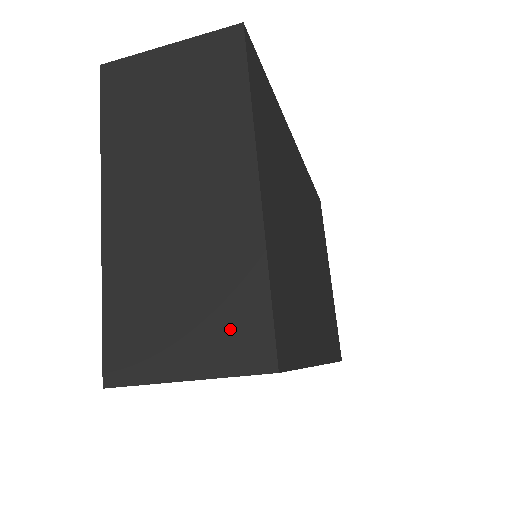
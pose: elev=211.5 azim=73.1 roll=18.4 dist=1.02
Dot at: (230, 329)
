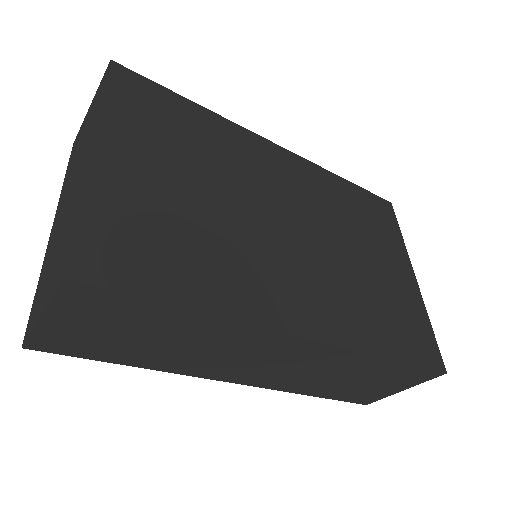
Dot at: (59, 262)
